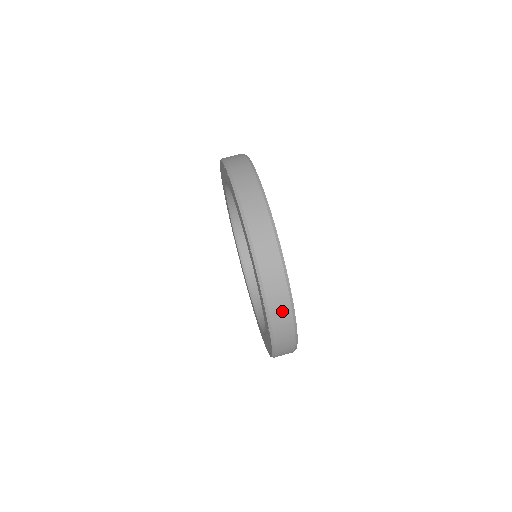
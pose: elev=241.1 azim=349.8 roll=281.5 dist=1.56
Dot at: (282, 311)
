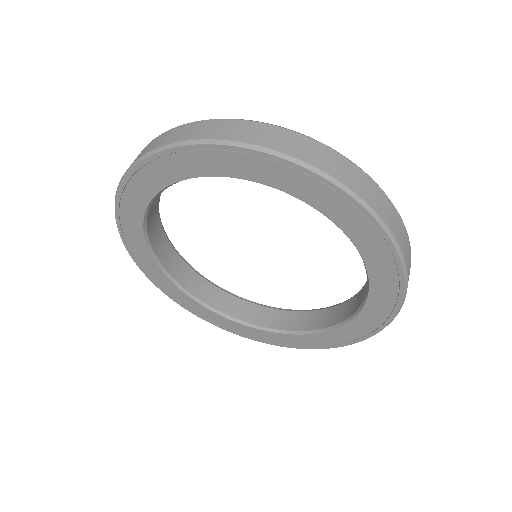
Dot at: (352, 175)
